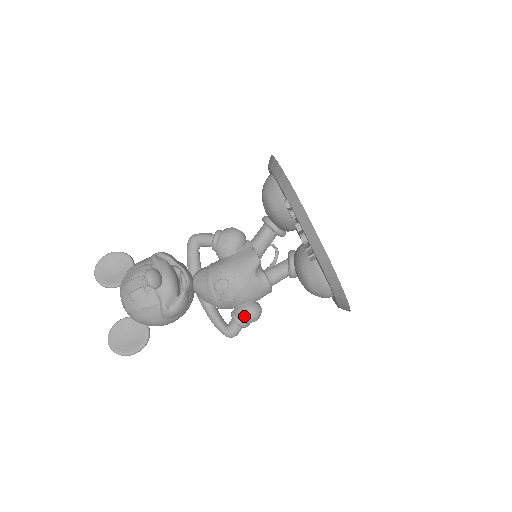
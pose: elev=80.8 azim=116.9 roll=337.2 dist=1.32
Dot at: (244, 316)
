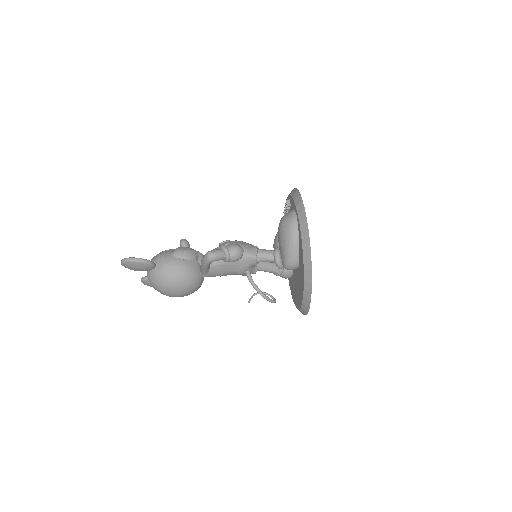
Dot at: (228, 245)
